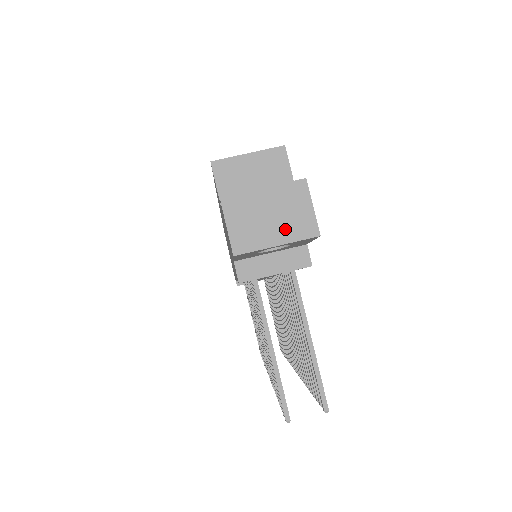
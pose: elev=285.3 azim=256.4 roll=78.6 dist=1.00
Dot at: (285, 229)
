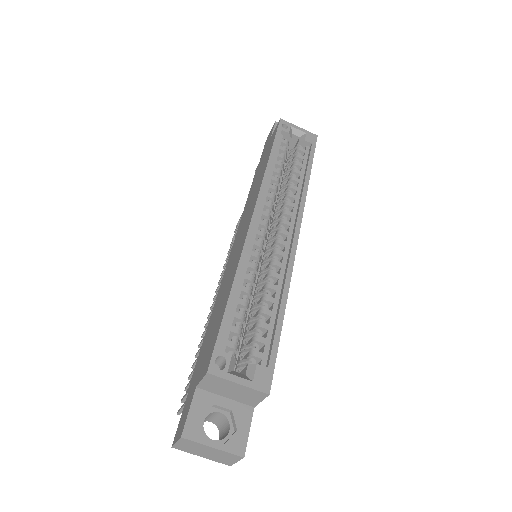
Dot at: (212, 457)
